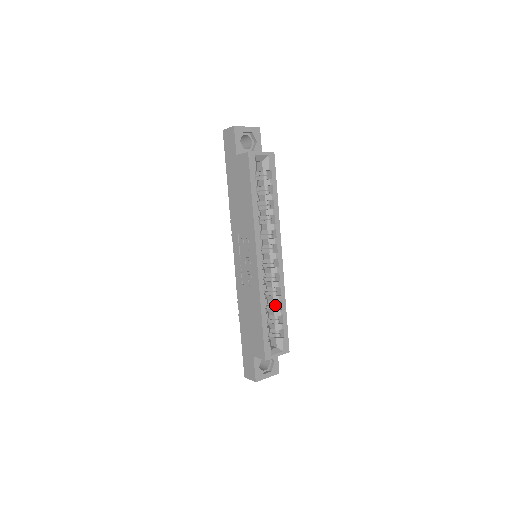
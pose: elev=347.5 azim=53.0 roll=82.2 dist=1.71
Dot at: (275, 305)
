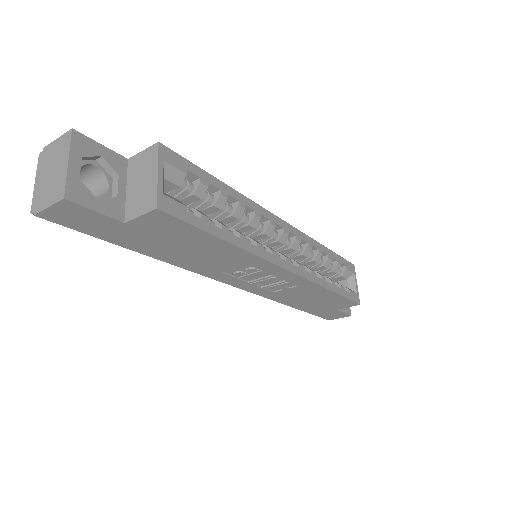
Dot at: occluded
